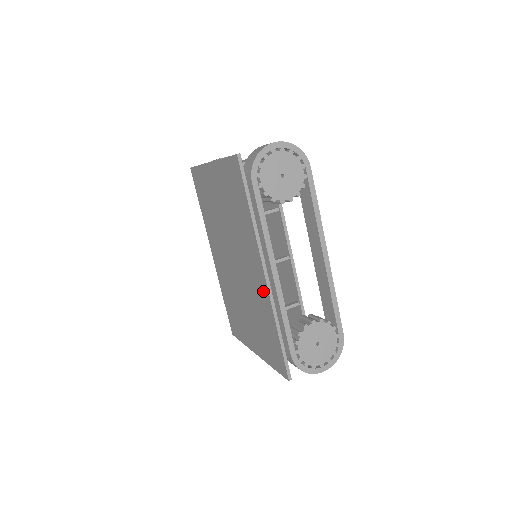
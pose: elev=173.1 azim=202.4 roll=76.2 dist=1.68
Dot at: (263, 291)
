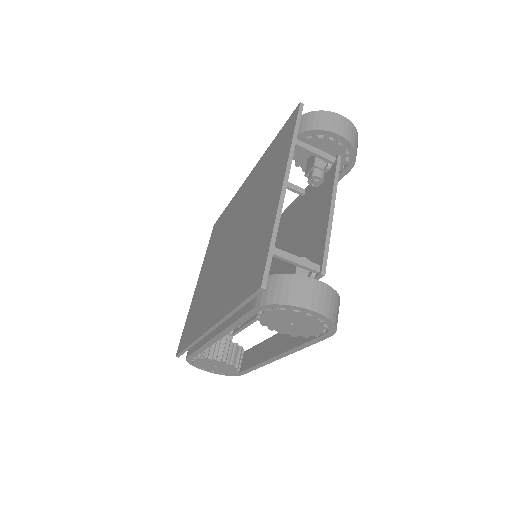
Dot at: (204, 322)
